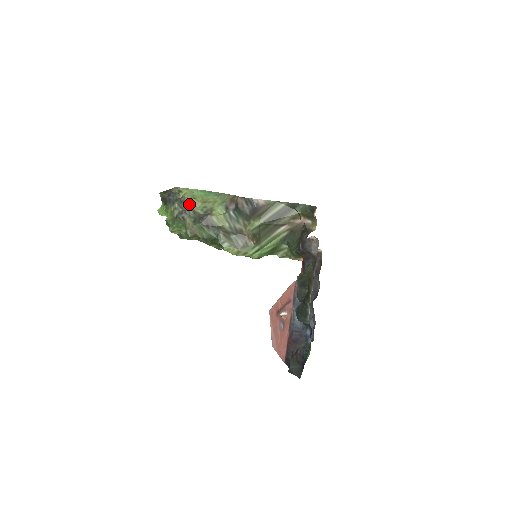
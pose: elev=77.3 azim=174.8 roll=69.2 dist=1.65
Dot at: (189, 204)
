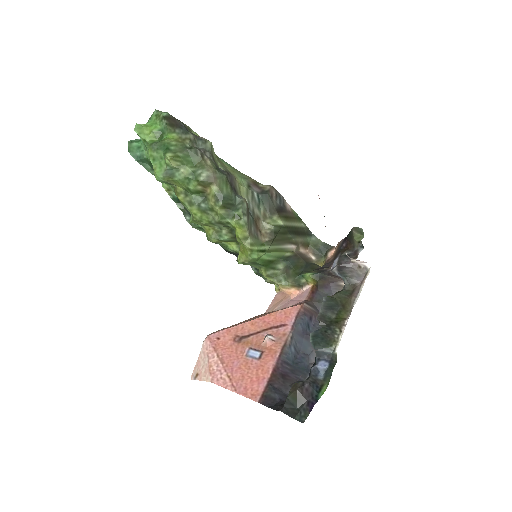
Dot at: (212, 148)
